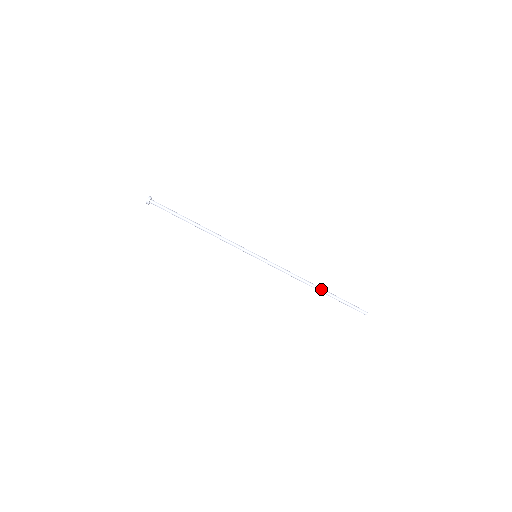
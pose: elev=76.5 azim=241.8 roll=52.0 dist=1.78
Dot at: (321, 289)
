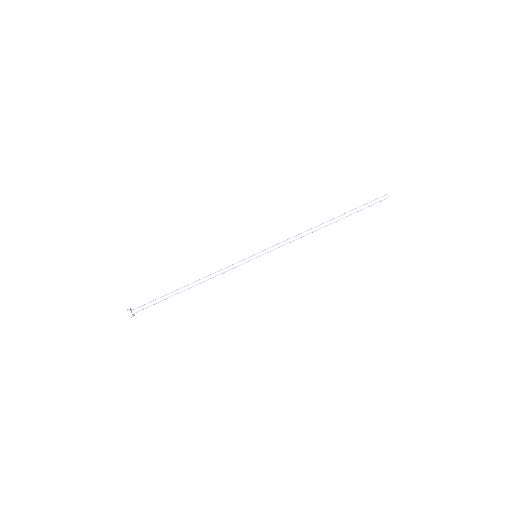
Dot at: (332, 219)
